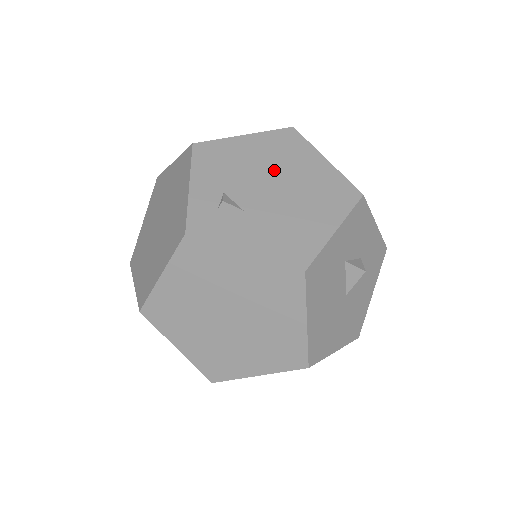
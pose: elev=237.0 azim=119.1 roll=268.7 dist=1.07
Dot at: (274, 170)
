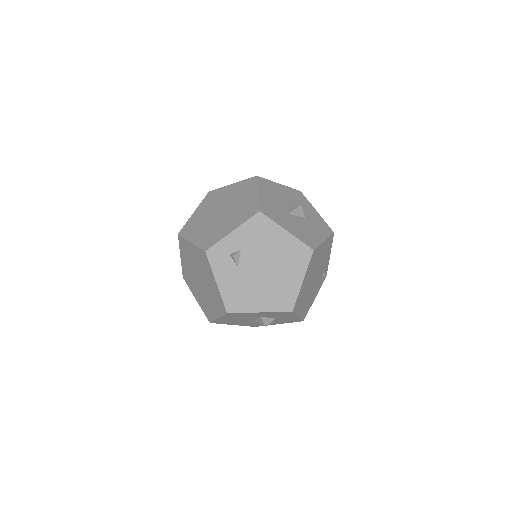
Dot at: (274, 262)
